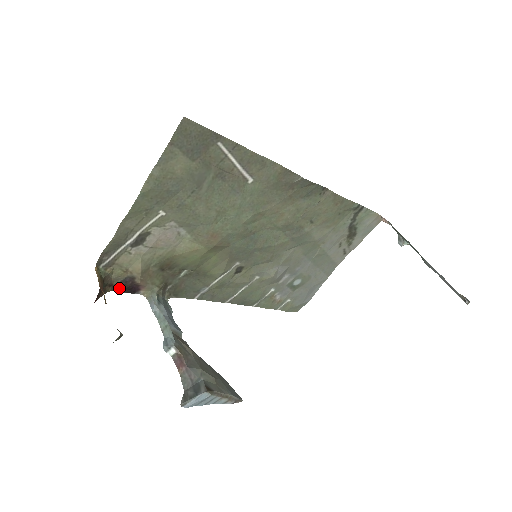
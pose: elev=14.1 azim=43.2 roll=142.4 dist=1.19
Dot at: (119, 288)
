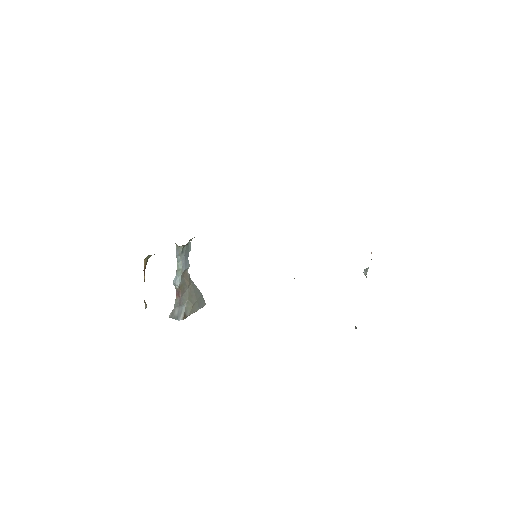
Dot at: occluded
